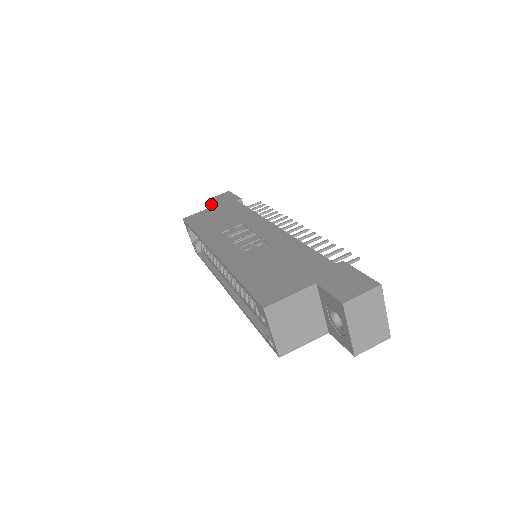
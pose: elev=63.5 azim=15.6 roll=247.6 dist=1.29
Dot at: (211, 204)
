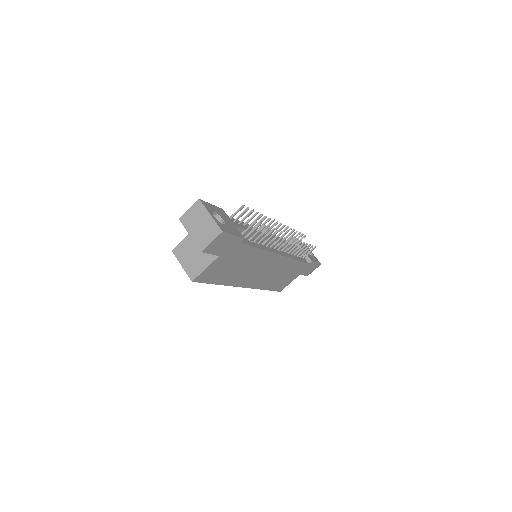
Dot at: occluded
